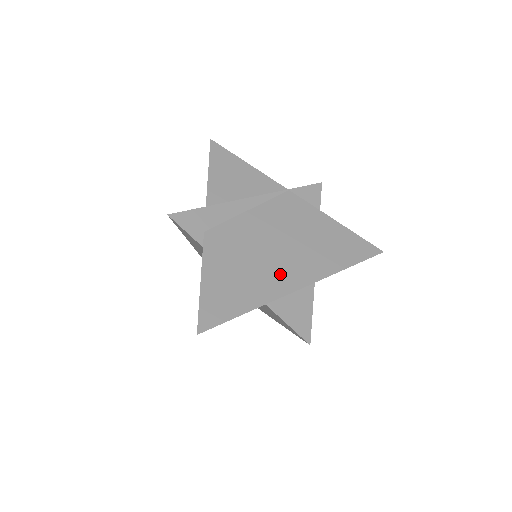
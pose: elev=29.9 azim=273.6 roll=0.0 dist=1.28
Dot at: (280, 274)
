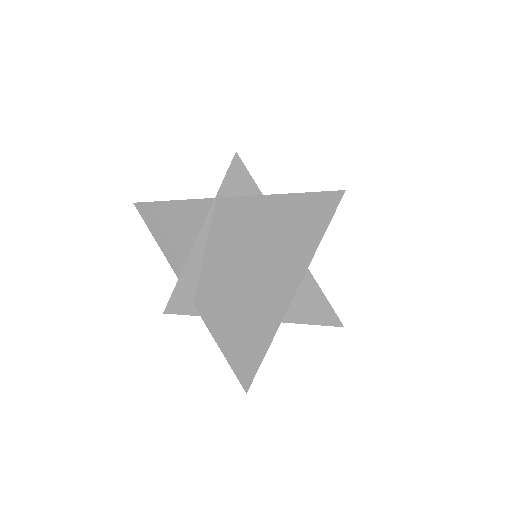
Dot at: (265, 302)
